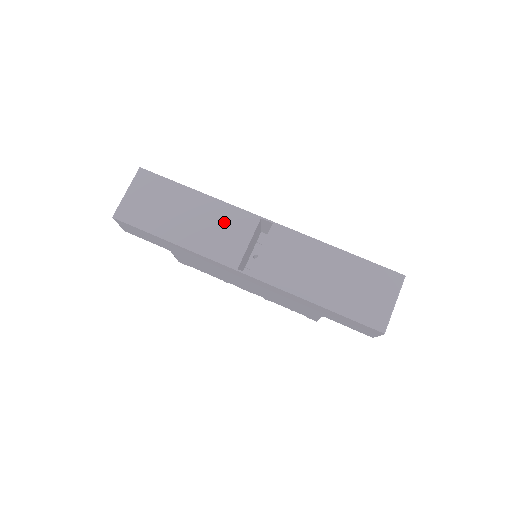
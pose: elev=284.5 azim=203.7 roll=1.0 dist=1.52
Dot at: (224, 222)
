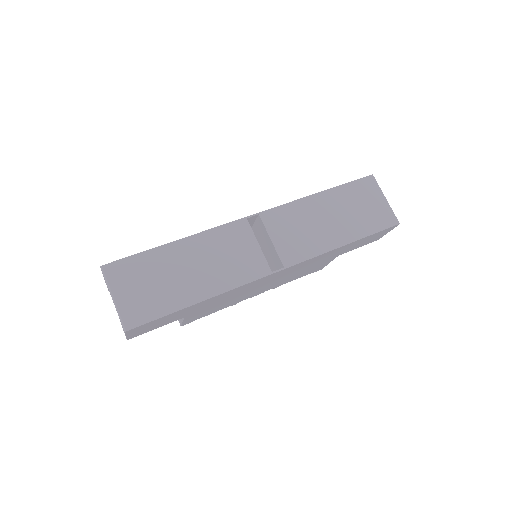
Dot at: (224, 246)
